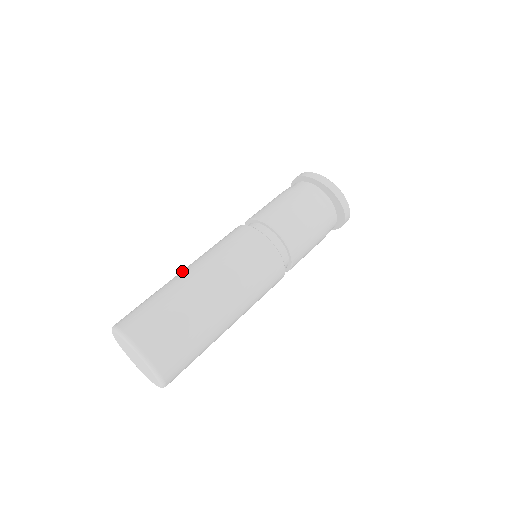
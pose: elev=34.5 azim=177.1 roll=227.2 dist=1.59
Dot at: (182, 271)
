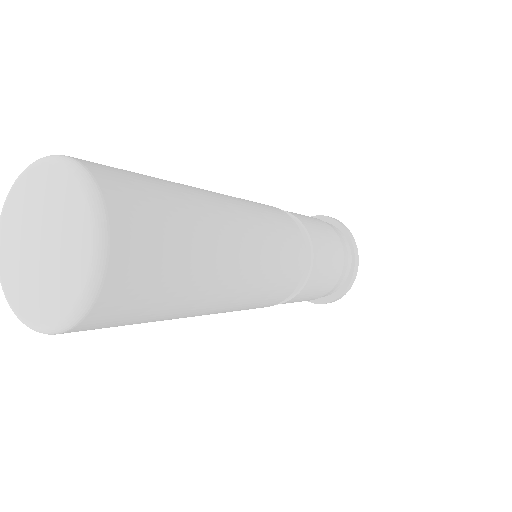
Dot at: (214, 195)
